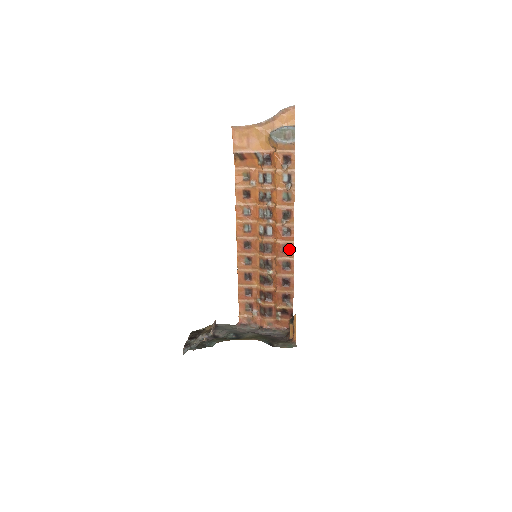
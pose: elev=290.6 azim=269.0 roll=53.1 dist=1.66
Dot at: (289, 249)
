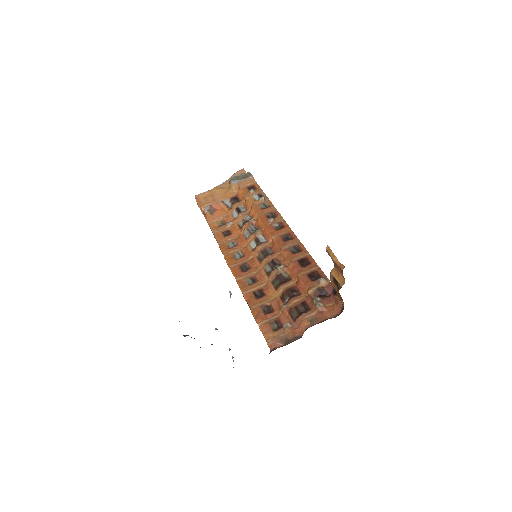
Dot at: (290, 237)
